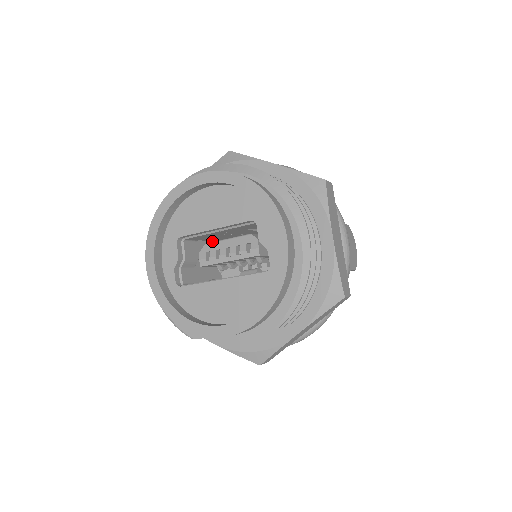
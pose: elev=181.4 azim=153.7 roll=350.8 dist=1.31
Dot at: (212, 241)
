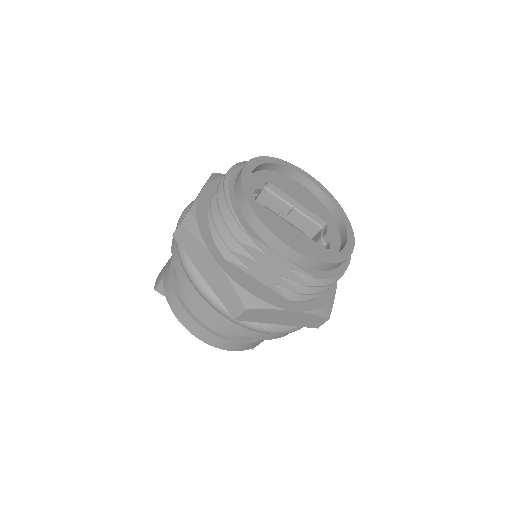
Dot at: occluded
